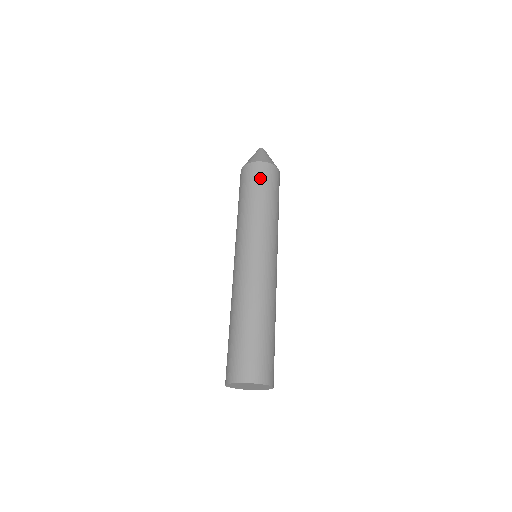
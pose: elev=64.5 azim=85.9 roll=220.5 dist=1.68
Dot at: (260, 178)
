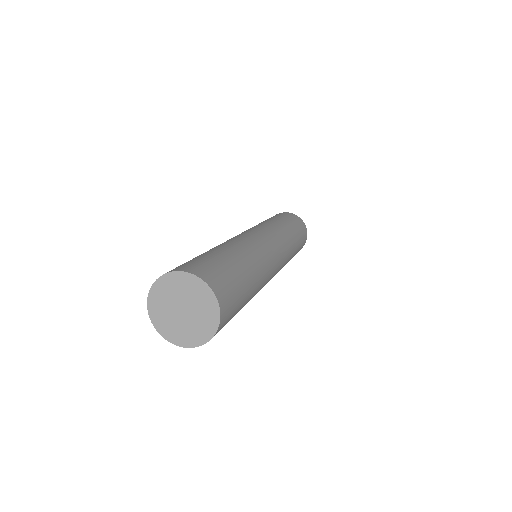
Dot at: (297, 222)
